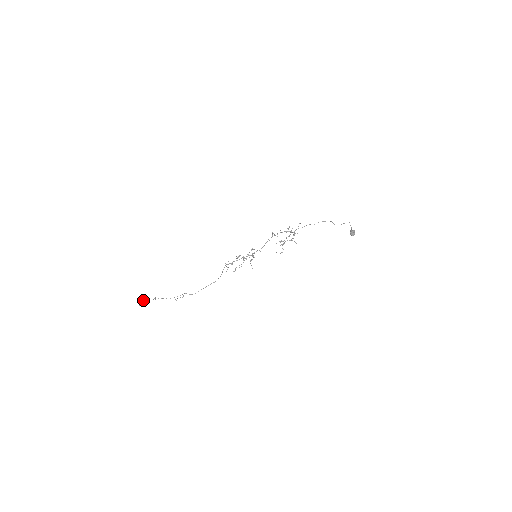
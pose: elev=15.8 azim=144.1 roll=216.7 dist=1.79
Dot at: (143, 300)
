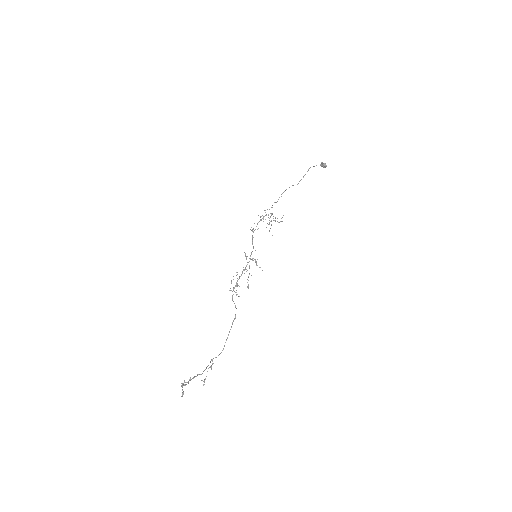
Dot at: (181, 385)
